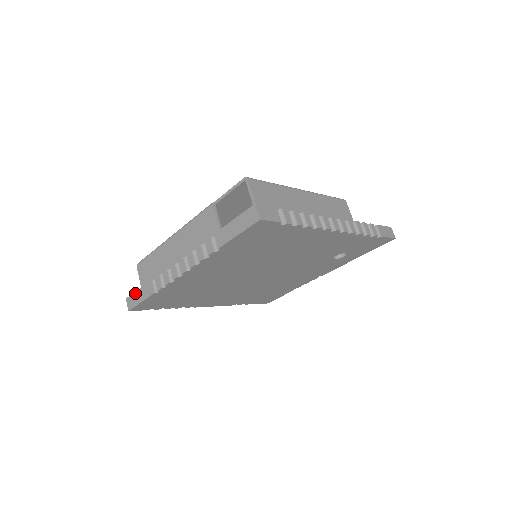
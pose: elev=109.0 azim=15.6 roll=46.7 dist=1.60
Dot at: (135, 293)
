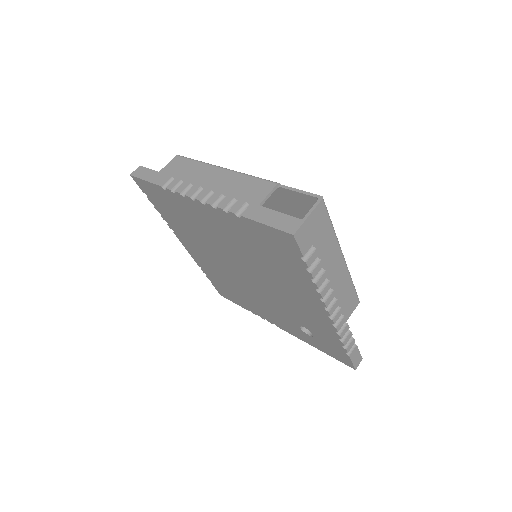
Dot at: (150, 170)
